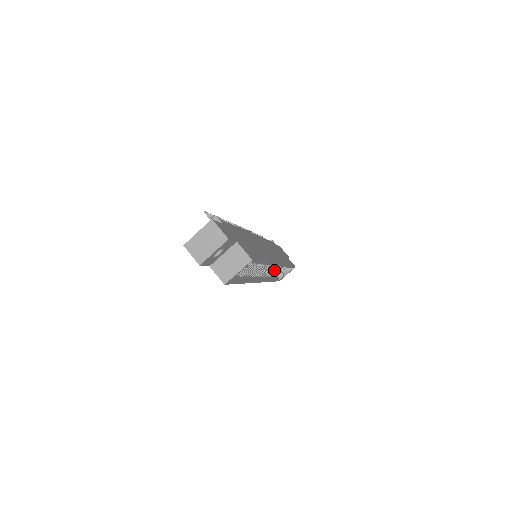
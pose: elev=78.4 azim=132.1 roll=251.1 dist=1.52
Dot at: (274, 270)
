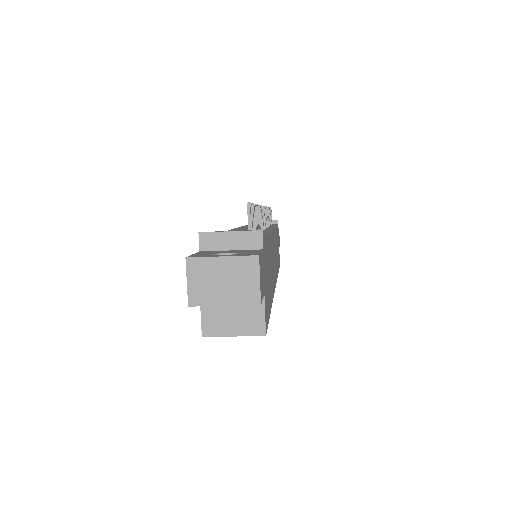
Dot at: occluded
